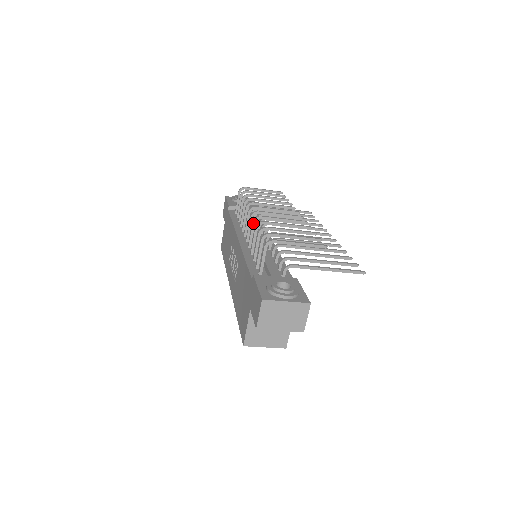
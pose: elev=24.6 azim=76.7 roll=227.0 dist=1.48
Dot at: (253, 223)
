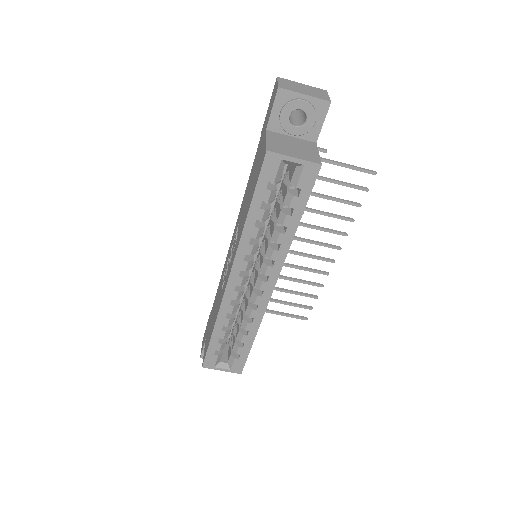
Dot at: occluded
